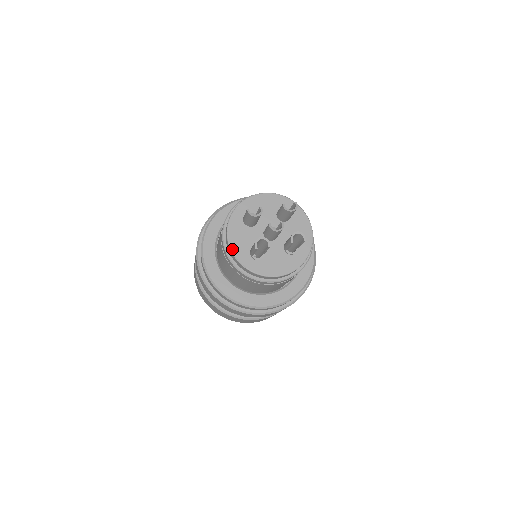
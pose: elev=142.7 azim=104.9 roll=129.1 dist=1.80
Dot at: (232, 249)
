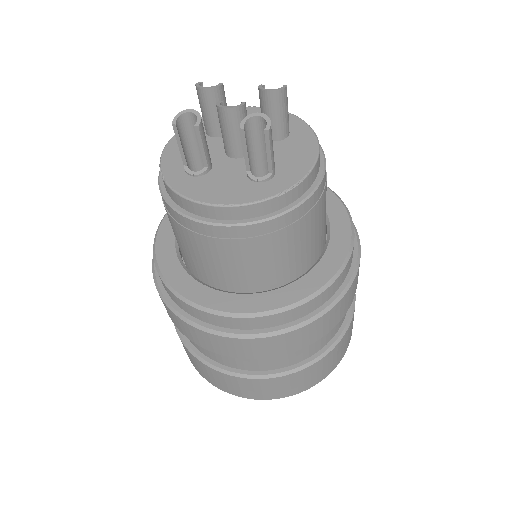
Dot at: (163, 155)
